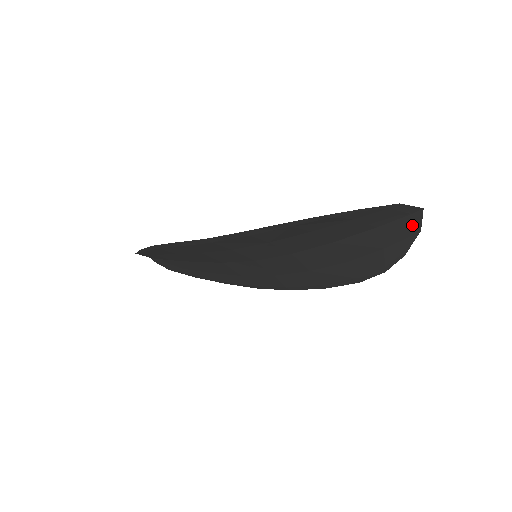
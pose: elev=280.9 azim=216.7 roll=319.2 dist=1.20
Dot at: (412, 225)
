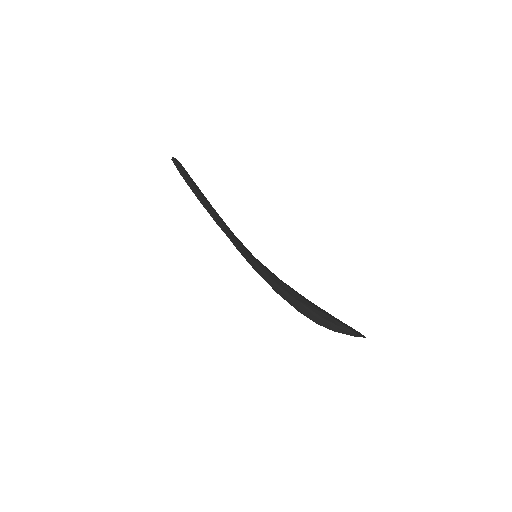
Dot at: (353, 334)
